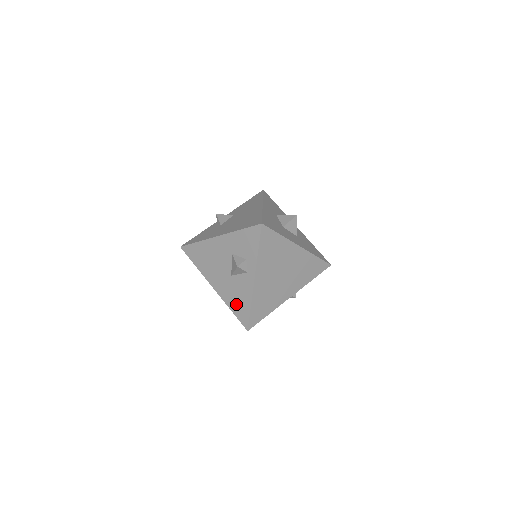
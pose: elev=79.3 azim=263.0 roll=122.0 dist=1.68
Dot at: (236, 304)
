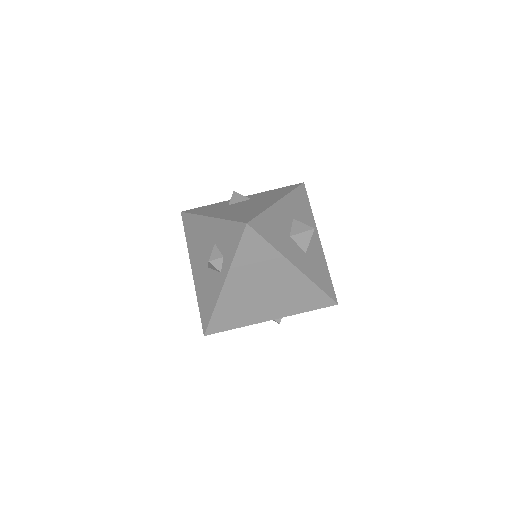
Dot at: (203, 301)
